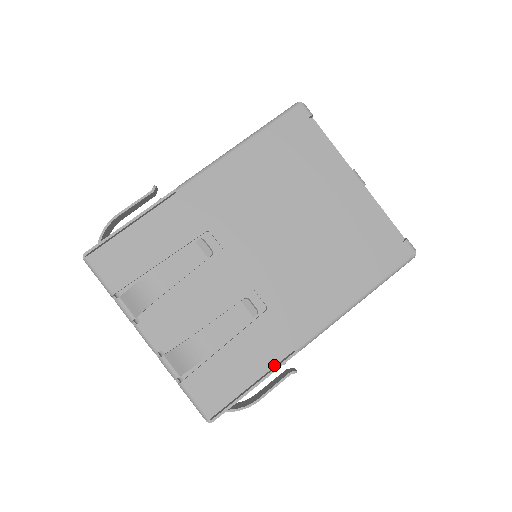
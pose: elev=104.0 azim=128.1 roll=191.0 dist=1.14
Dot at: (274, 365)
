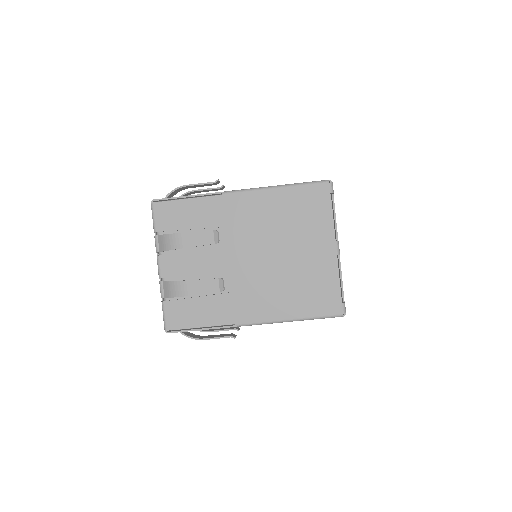
Dot at: (219, 325)
